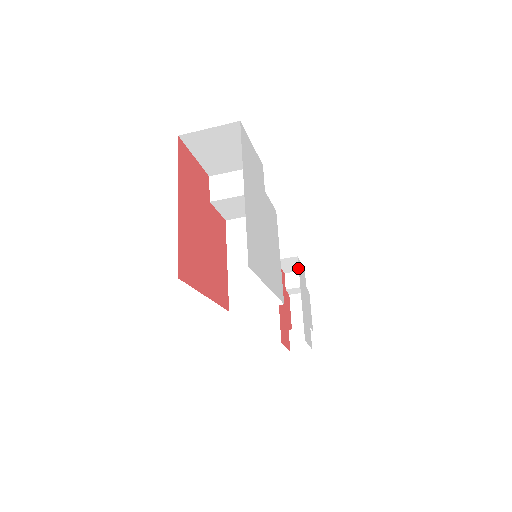
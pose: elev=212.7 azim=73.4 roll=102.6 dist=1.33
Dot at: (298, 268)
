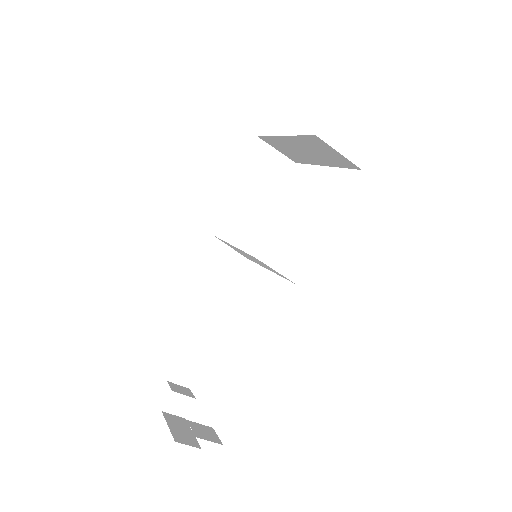
Dot at: (188, 378)
